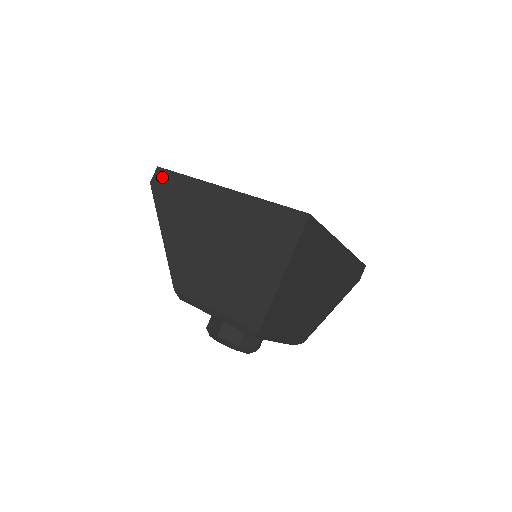
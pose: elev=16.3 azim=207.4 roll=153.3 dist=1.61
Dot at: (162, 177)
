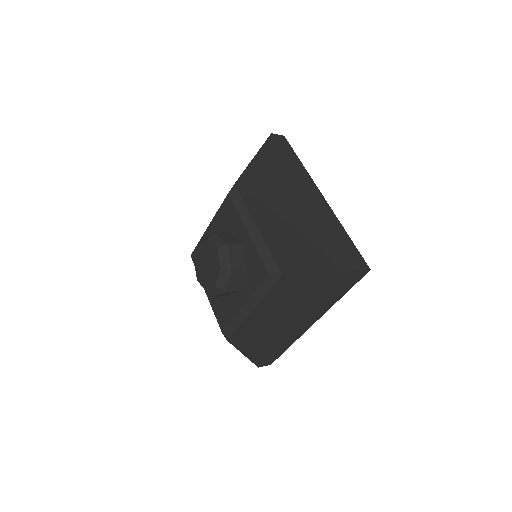
Dot at: (283, 142)
